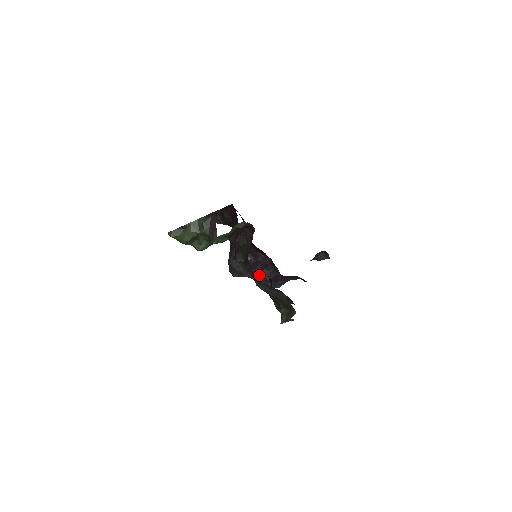
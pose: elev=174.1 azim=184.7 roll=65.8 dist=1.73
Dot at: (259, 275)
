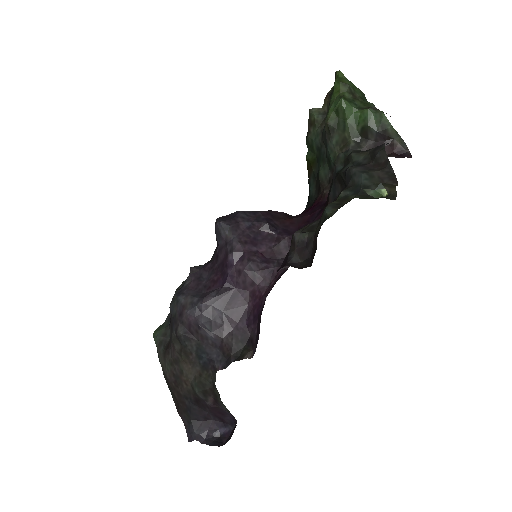
Dot at: (250, 252)
